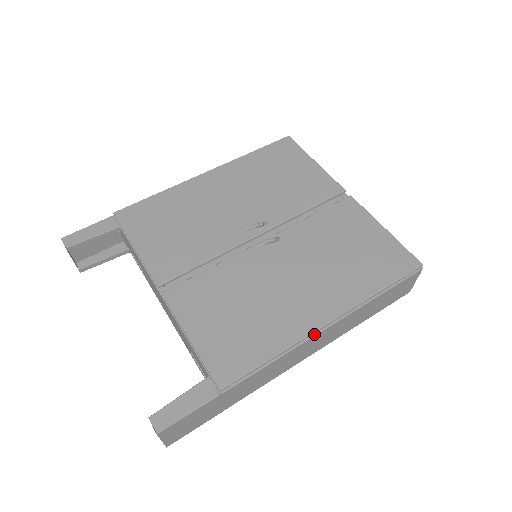
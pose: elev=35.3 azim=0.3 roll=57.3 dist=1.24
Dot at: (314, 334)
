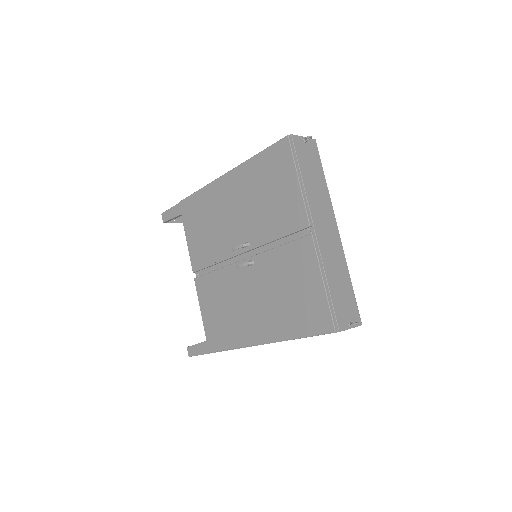
Dot at: (256, 345)
